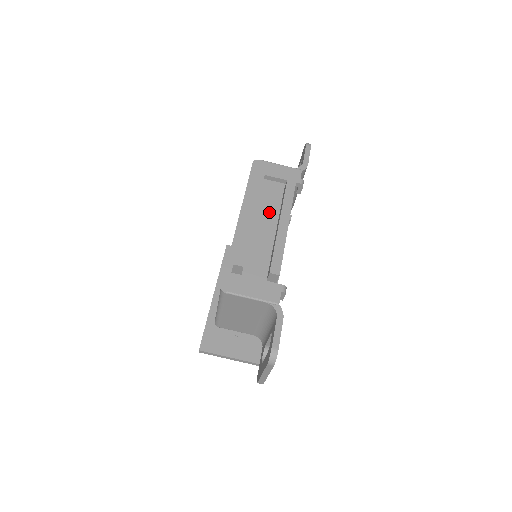
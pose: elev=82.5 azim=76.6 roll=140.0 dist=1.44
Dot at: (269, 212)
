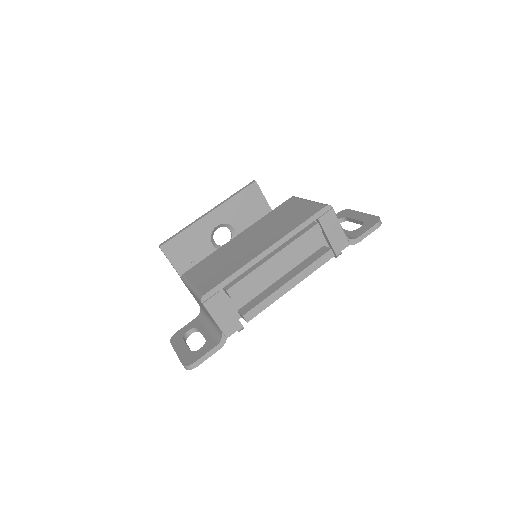
Dot at: (293, 257)
